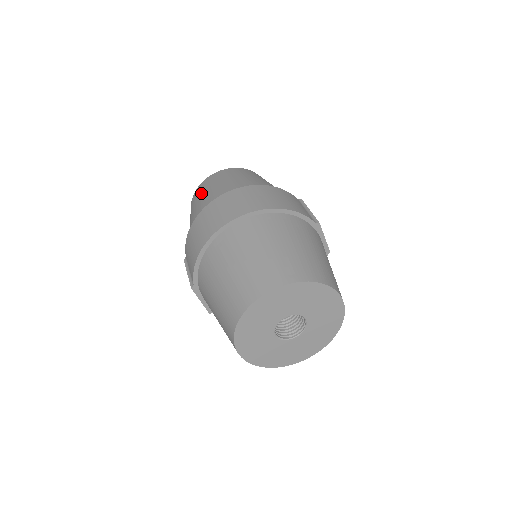
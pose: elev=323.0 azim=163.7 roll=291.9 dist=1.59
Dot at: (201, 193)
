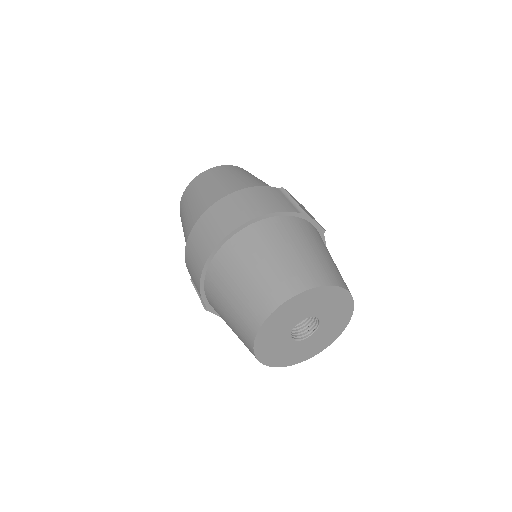
Dot at: (185, 209)
